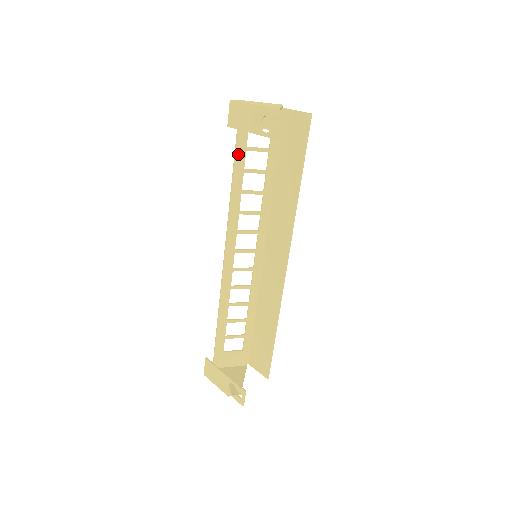
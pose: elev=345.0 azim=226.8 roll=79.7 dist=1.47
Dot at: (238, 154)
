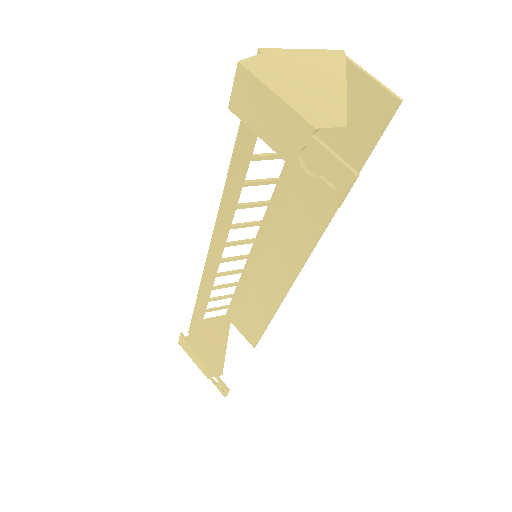
Dot at: (243, 137)
